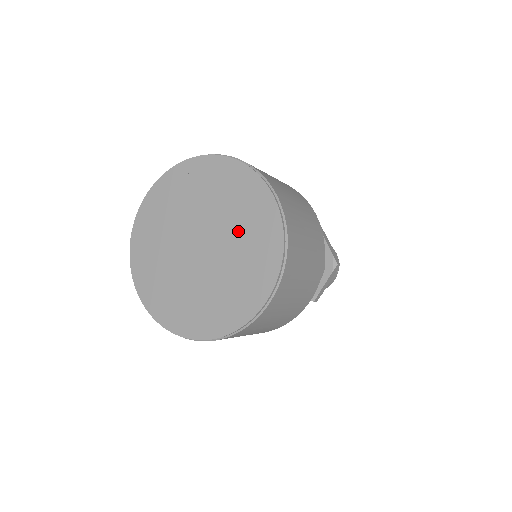
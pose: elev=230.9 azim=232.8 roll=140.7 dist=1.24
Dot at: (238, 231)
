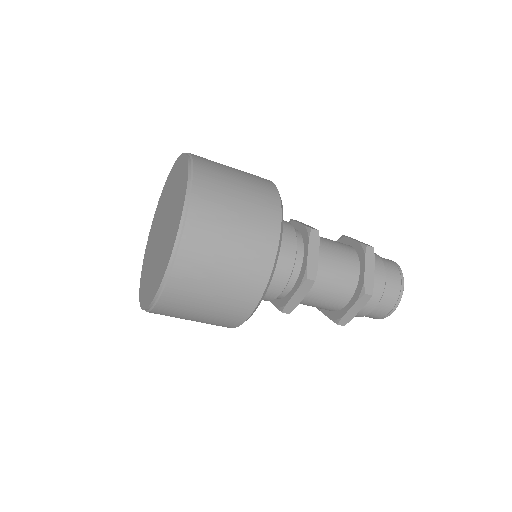
Dot at: (170, 225)
